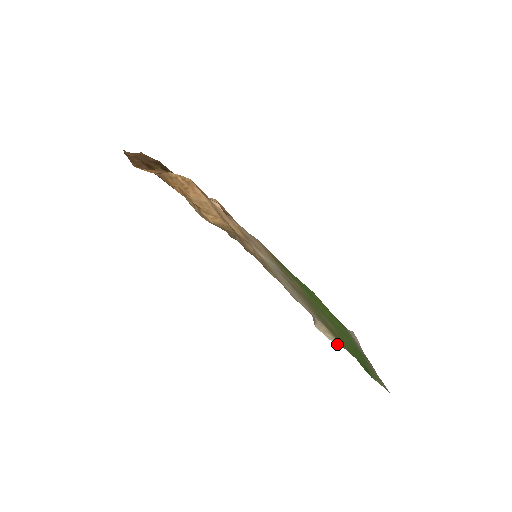
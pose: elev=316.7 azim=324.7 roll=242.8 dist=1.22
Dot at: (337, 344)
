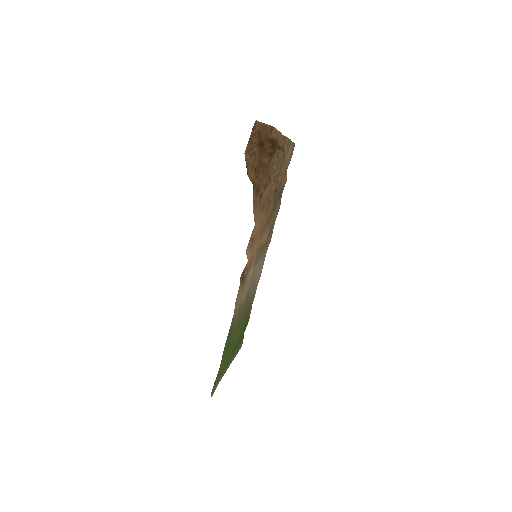
Dot at: occluded
